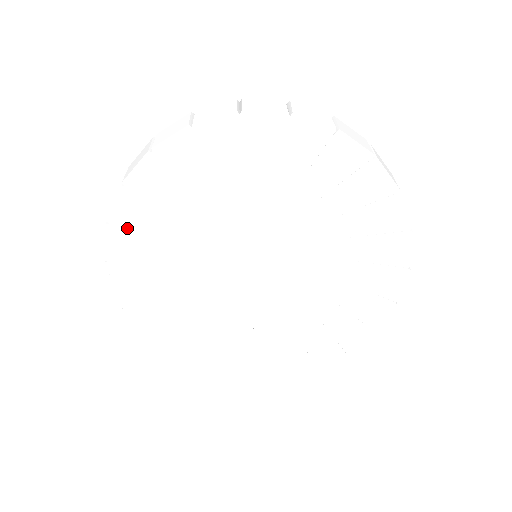
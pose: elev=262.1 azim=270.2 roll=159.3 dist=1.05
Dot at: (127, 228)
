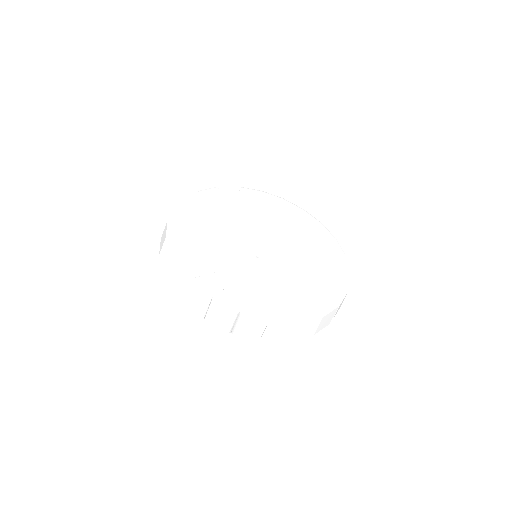
Dot at: (222, 194)
